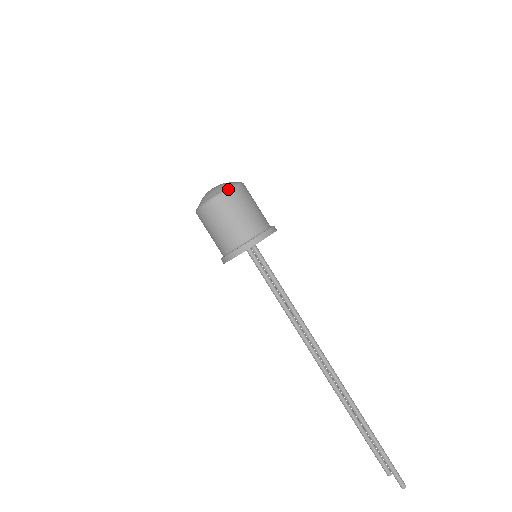
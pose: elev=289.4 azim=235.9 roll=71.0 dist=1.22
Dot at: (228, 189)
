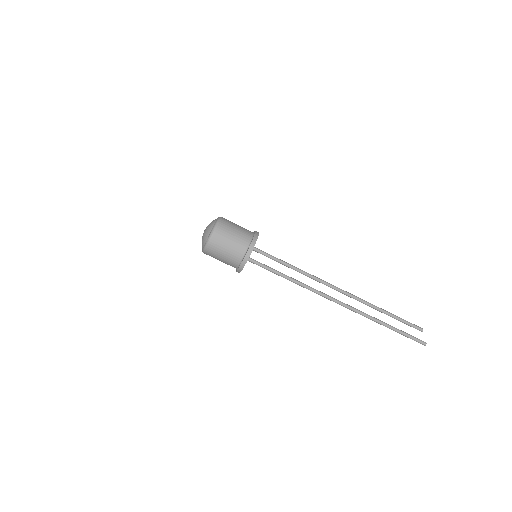
Dot at: (208, 241)
